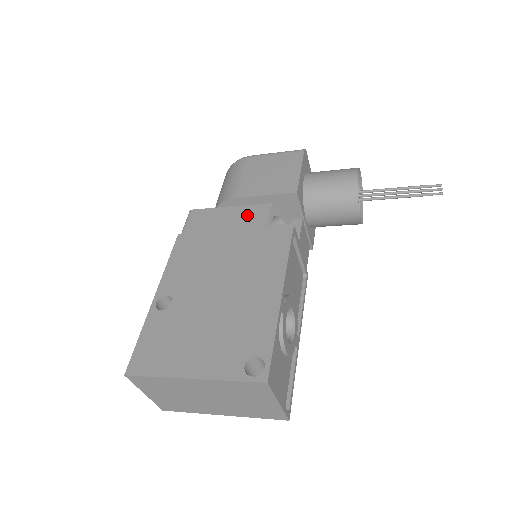
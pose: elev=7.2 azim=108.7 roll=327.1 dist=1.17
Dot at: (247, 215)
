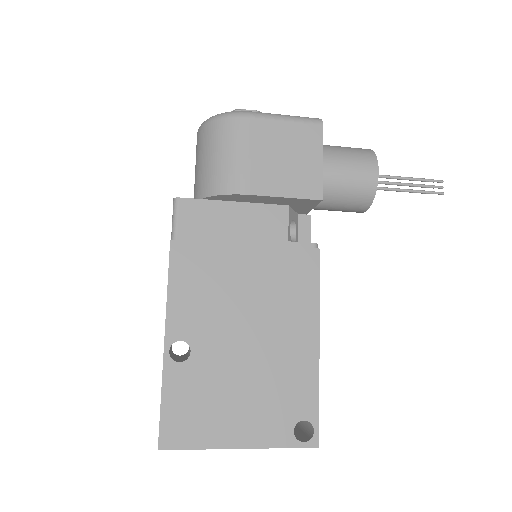
Dot at: (260, 221)
